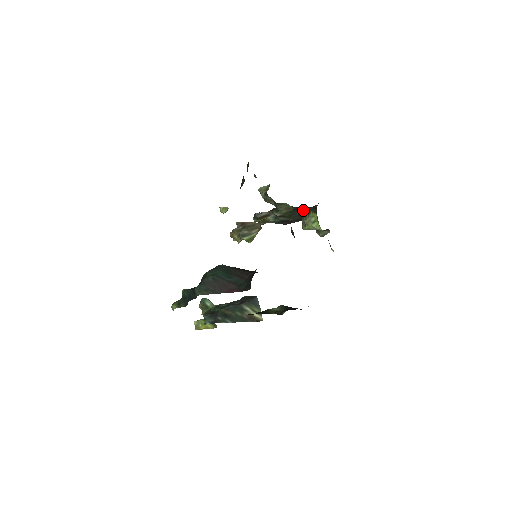
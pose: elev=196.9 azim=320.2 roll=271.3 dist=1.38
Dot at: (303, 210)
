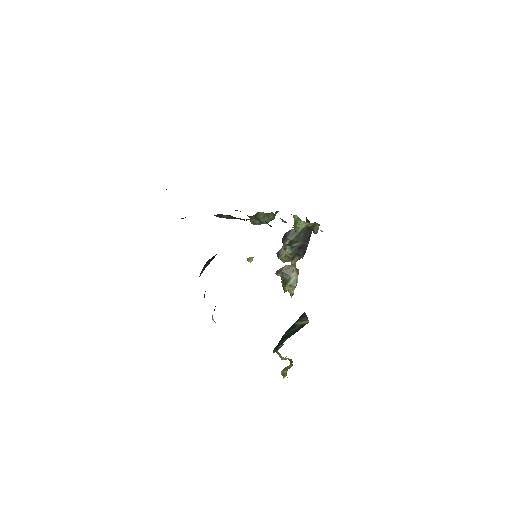
Dot at: (303, 229)
